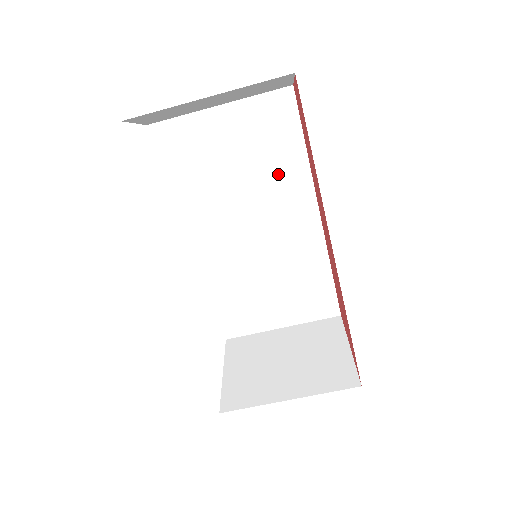
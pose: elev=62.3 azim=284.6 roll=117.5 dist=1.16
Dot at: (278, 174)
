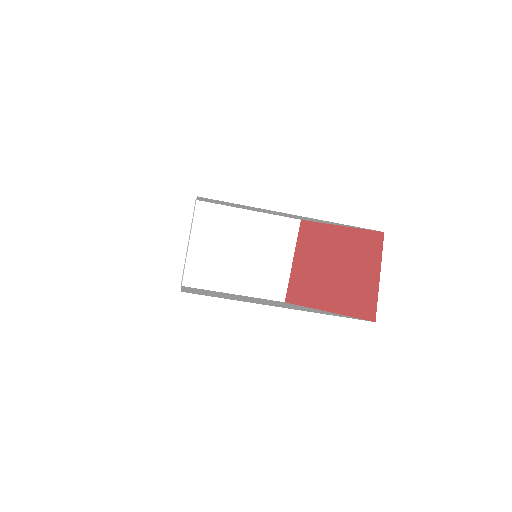
Dot at: (315, 220)
